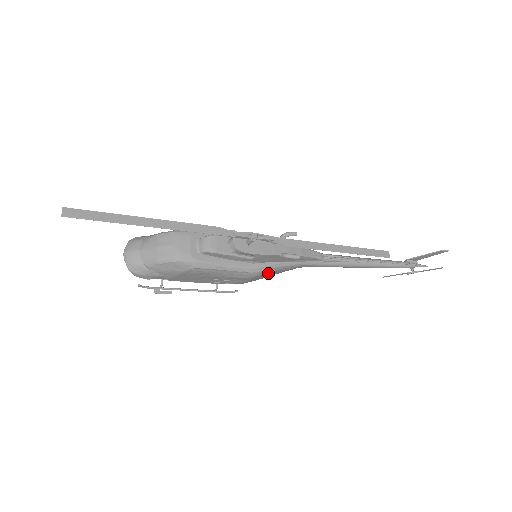
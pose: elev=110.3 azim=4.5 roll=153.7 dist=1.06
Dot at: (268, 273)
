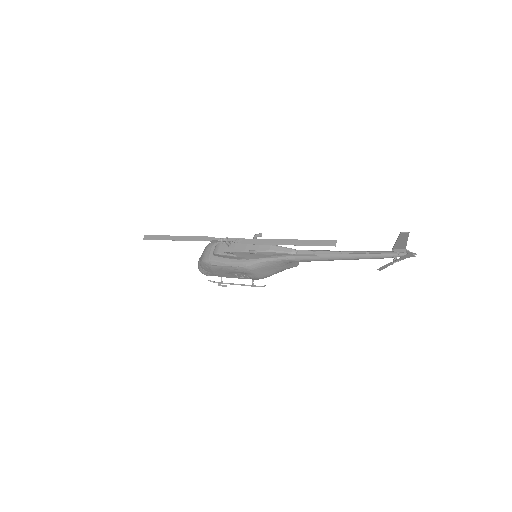
Dot at: (260, 268)
